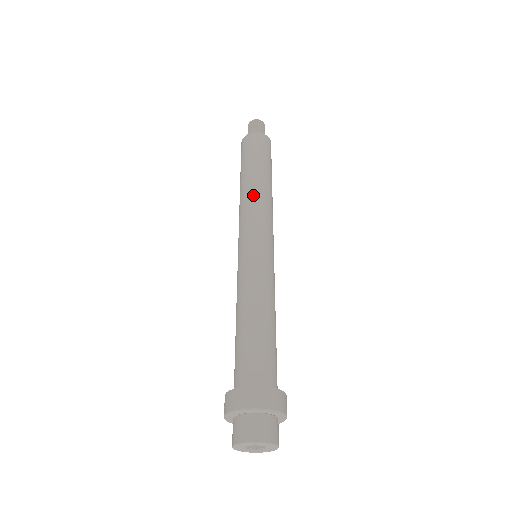
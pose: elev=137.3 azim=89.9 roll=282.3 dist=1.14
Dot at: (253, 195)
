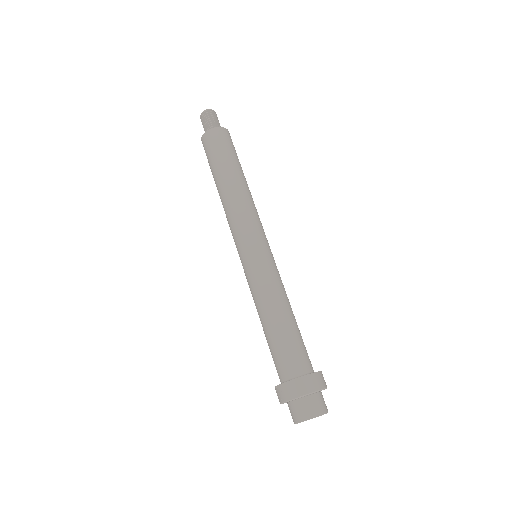
Dot at: (242, 198)
